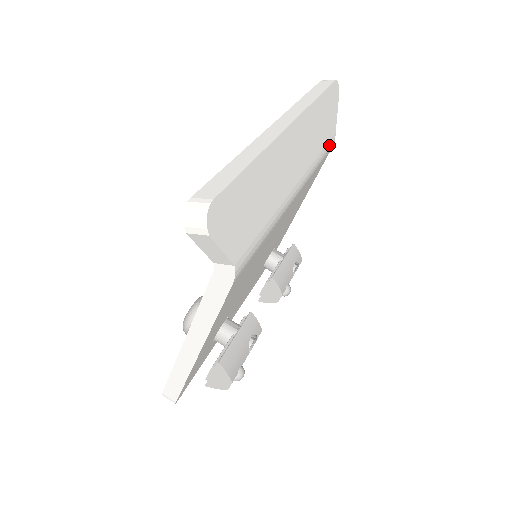
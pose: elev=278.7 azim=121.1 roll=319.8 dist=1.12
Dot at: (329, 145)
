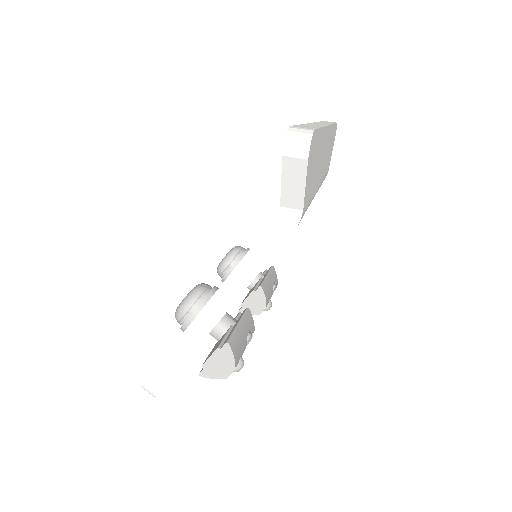
Dot at: (326, 174)
